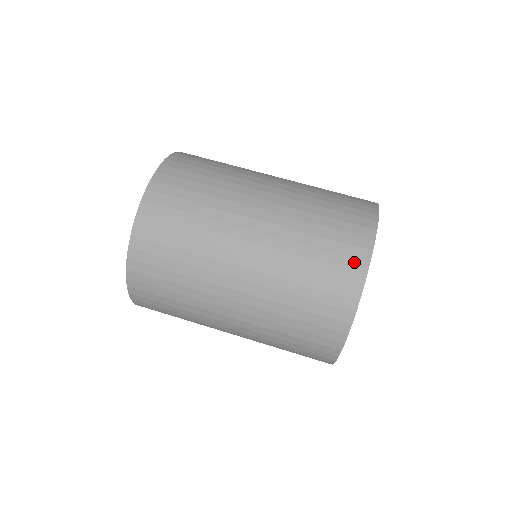
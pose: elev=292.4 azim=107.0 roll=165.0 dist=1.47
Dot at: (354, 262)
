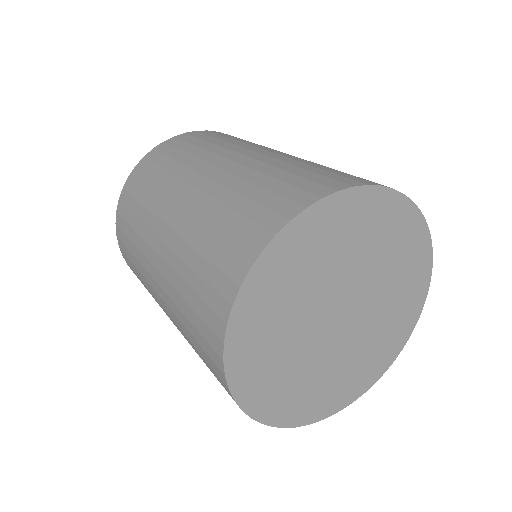
Dot at: (349, 180)
